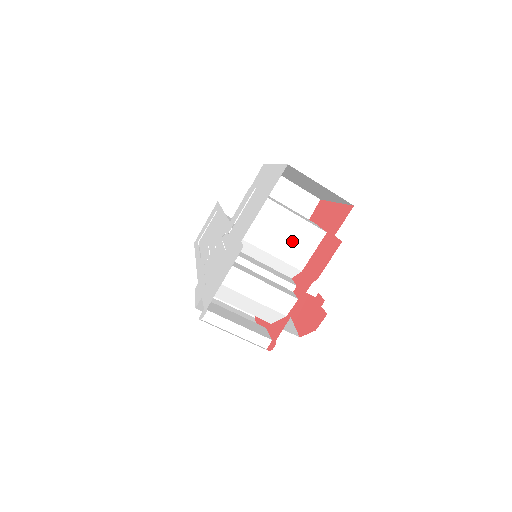
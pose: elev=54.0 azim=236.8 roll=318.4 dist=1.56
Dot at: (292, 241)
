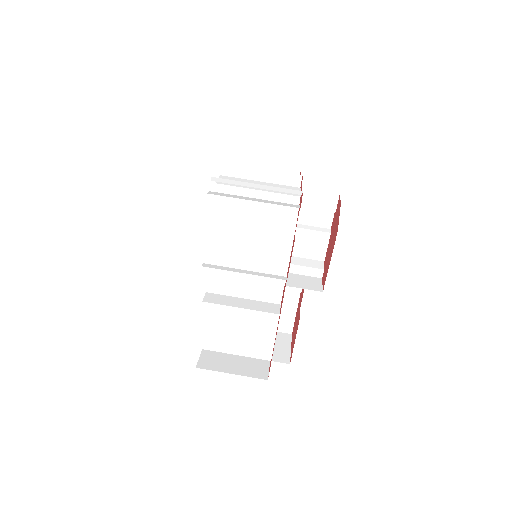
Dot at: occluded
